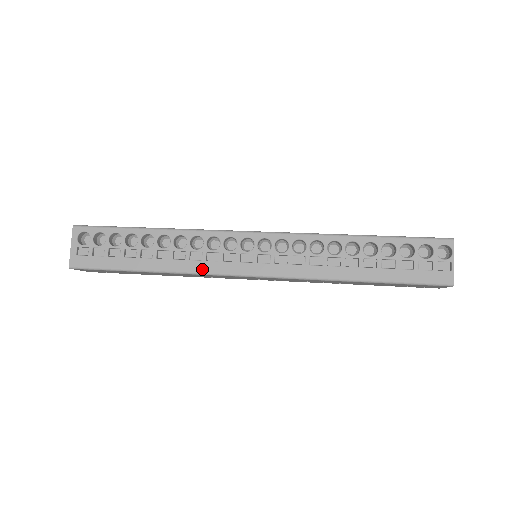
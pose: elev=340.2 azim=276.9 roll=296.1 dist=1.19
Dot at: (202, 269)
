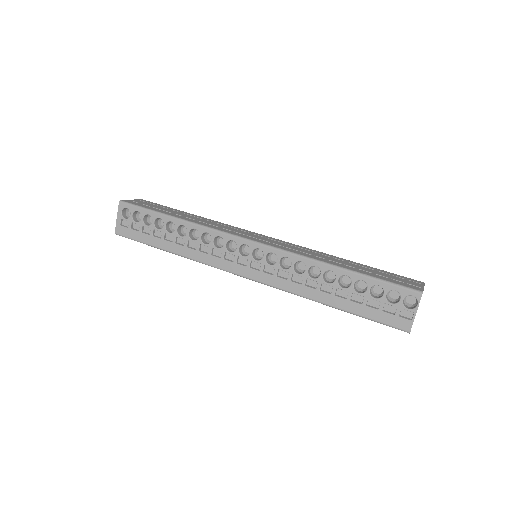
Dot at: (207, 261)
